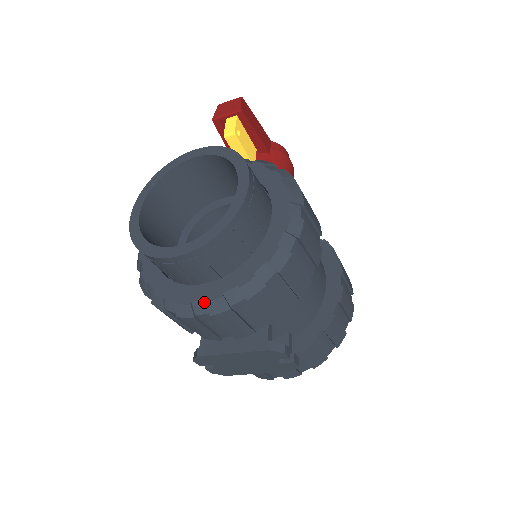
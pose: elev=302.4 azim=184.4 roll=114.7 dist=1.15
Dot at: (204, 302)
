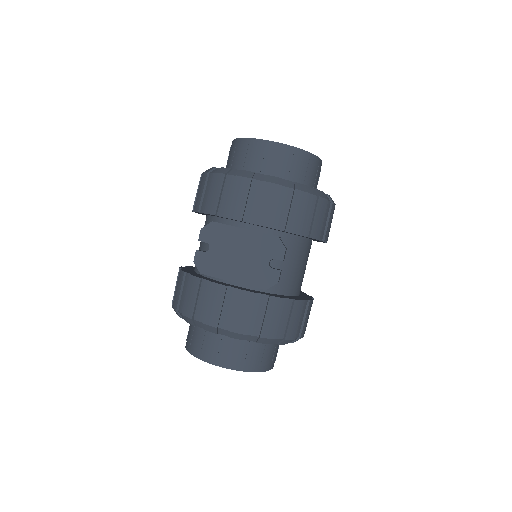
Dot at: (265, 176)
